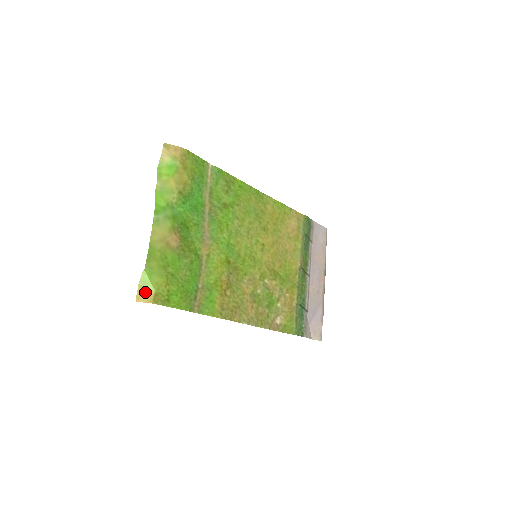
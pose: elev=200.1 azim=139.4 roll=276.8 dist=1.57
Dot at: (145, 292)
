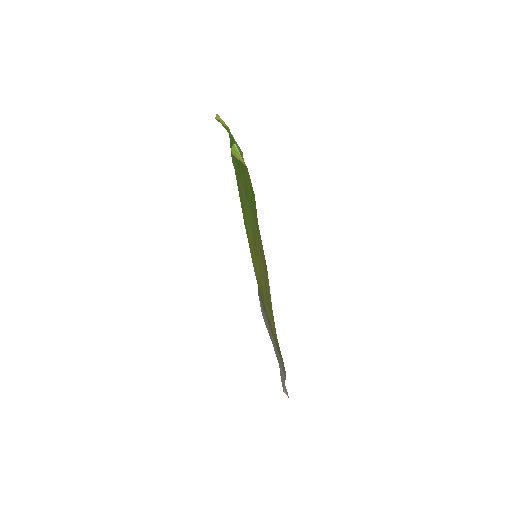
Dot at: (238, 158)
